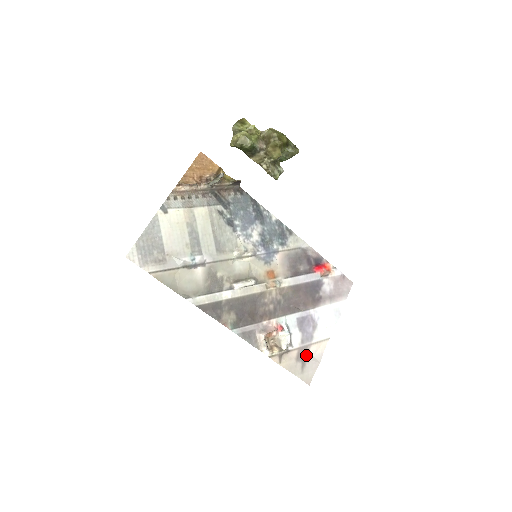
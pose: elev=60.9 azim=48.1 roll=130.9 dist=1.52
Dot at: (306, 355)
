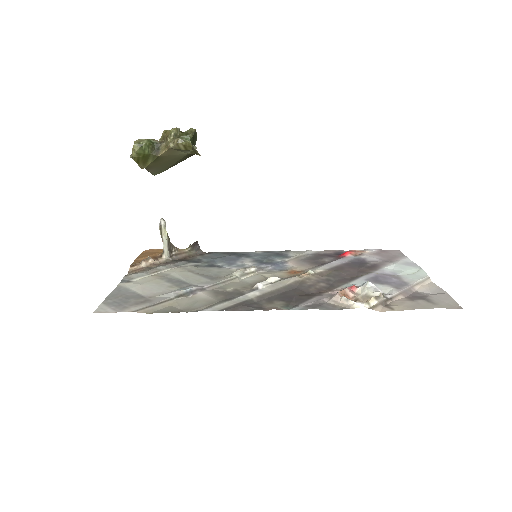
Dot at: (419, 295)
